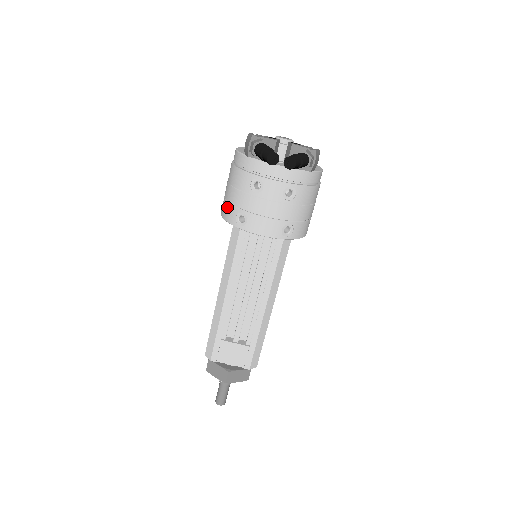
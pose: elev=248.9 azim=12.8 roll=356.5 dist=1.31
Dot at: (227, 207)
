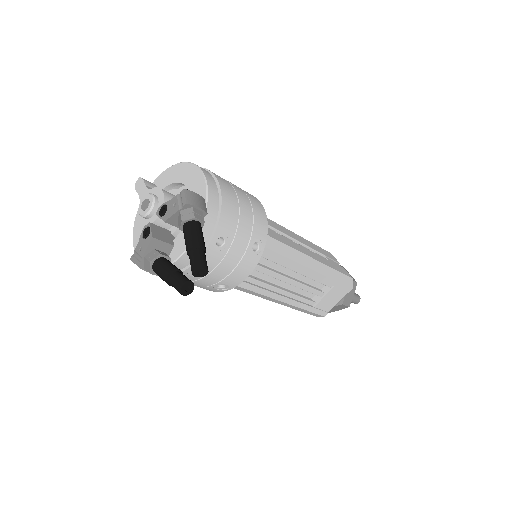
Dot at: occluded
